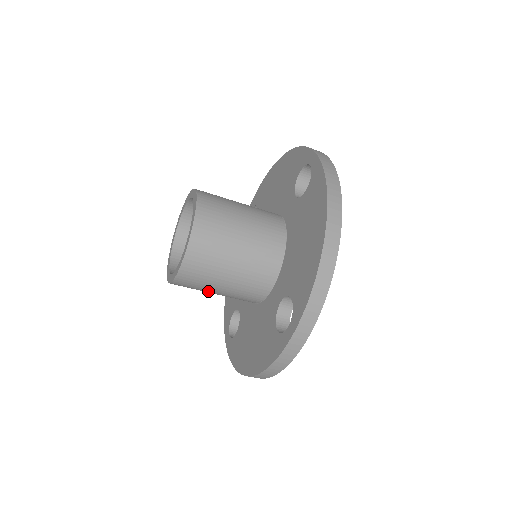
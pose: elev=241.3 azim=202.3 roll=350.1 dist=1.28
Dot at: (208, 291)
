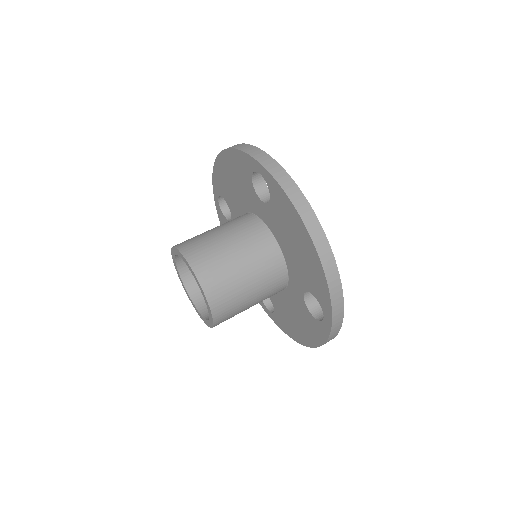
Dot at: occluded
